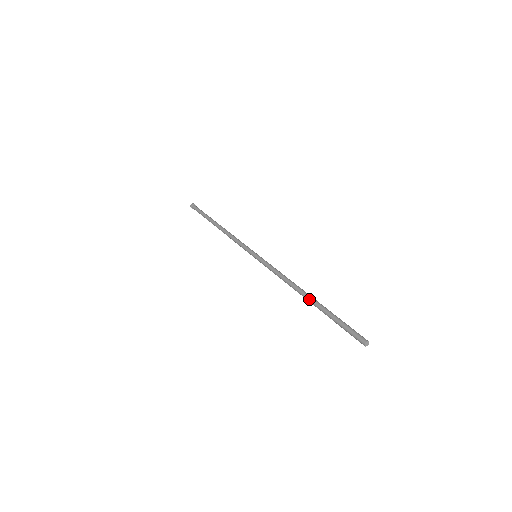
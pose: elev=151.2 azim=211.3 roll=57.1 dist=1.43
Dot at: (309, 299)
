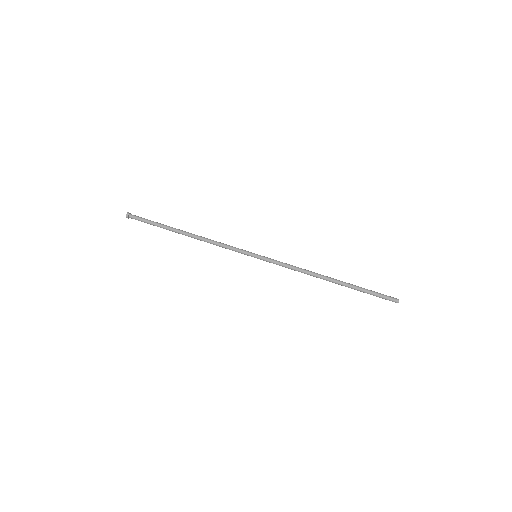
Dot at: (336, 282)
